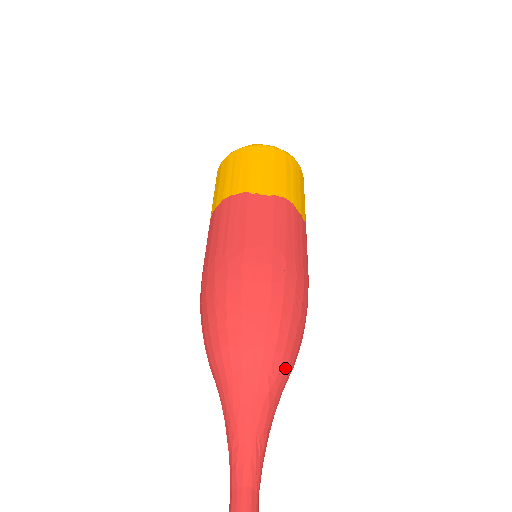
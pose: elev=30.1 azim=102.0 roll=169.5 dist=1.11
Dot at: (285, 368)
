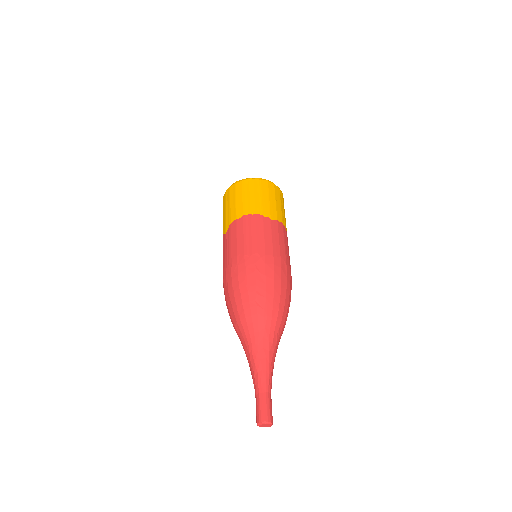
Dot at: (283, 330)
